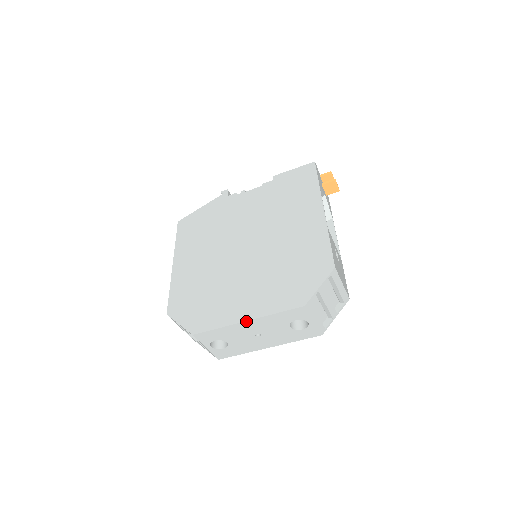
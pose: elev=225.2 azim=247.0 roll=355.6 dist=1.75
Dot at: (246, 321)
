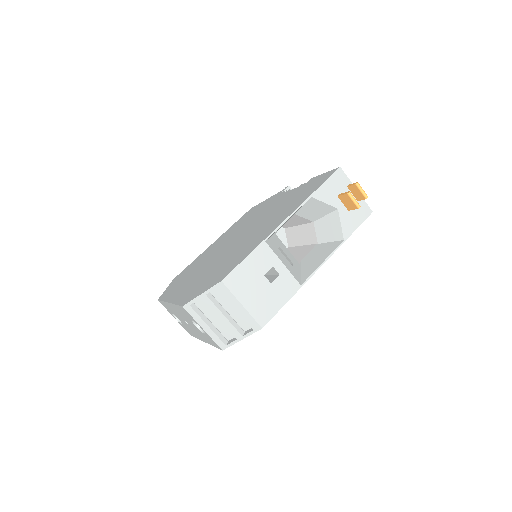
Dot at: (169, 303)
